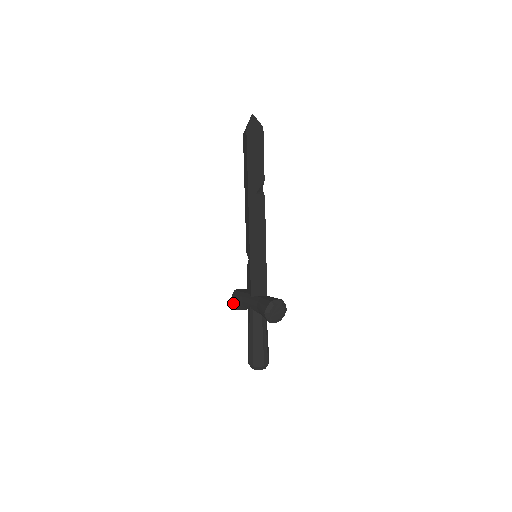
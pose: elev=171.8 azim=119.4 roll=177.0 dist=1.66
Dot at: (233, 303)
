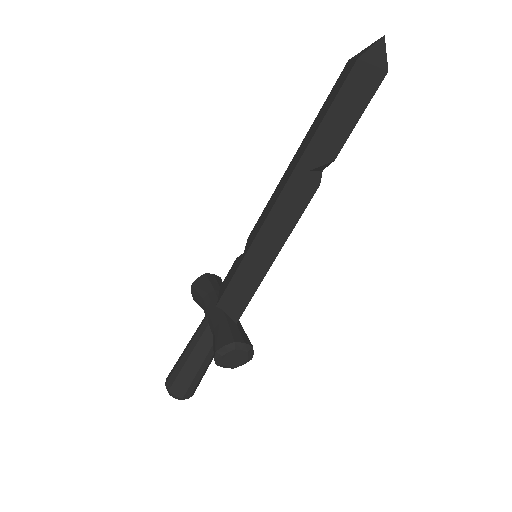
Dot at: (193, 289)
